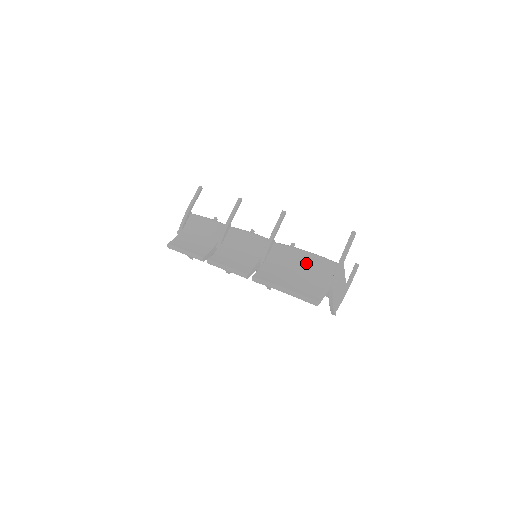
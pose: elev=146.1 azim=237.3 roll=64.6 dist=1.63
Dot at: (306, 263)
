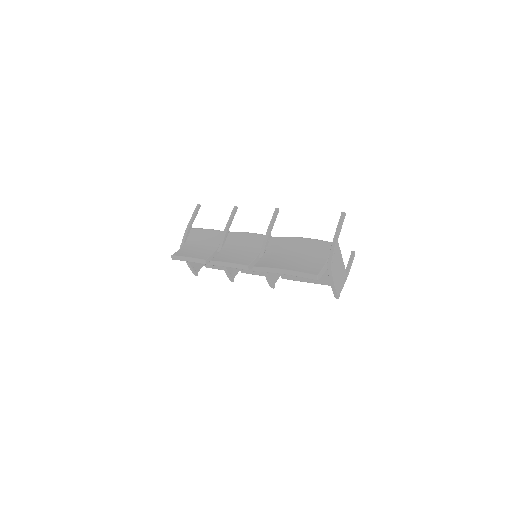
Dot at: (303, 247)
